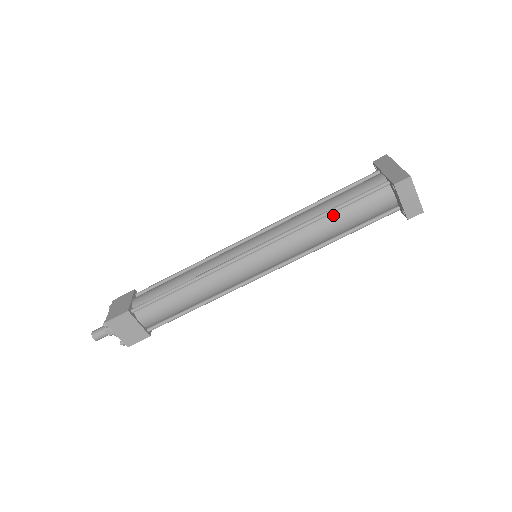
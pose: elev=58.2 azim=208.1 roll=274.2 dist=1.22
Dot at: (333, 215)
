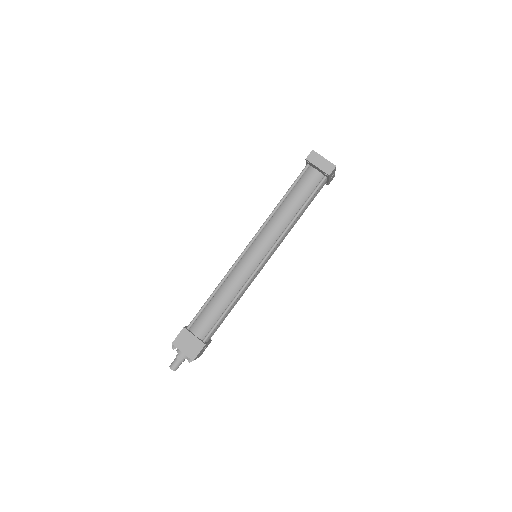
Dot at: (286, 200)
